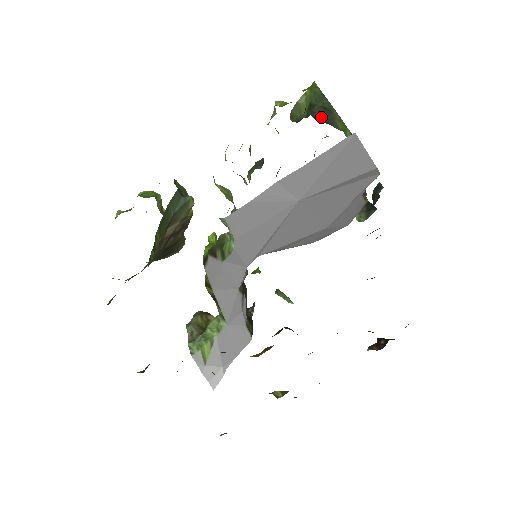
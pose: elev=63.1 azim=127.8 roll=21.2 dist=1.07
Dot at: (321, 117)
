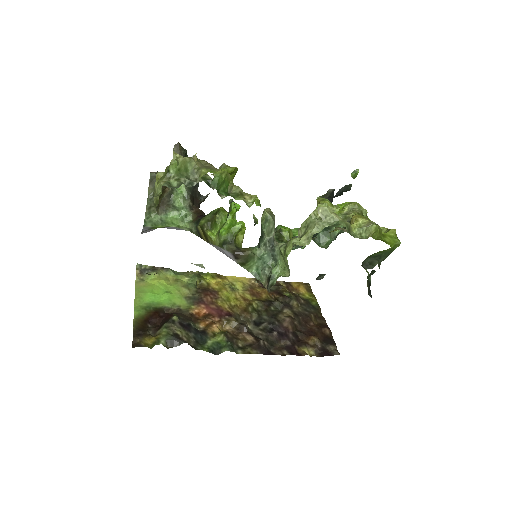
Dot at: occluded
